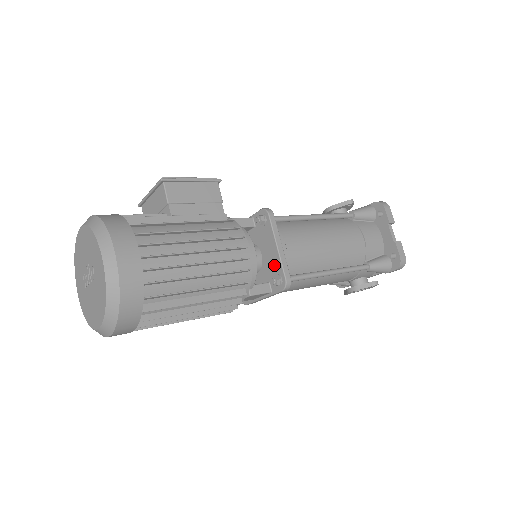
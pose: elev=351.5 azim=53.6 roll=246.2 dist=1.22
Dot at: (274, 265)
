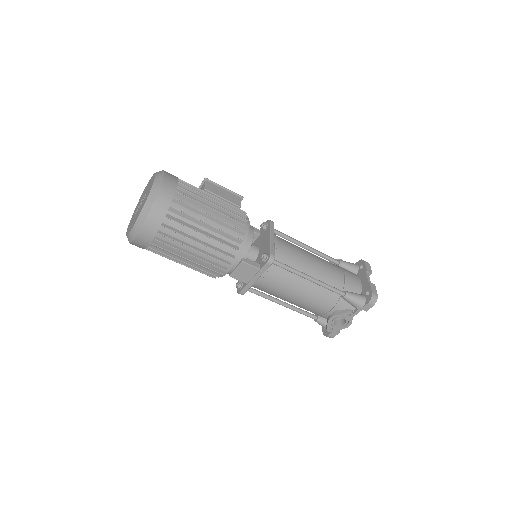
Dot at: (265, 250)
